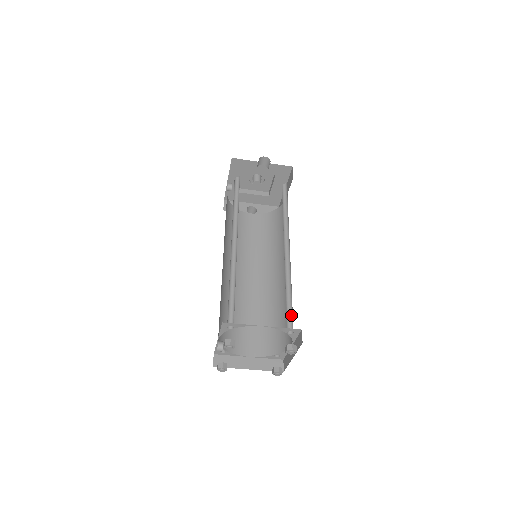
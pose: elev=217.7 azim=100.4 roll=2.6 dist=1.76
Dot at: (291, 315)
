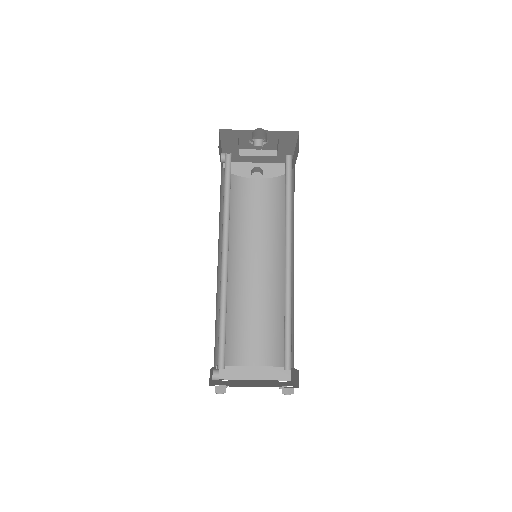
Dot at: (290, 346)
